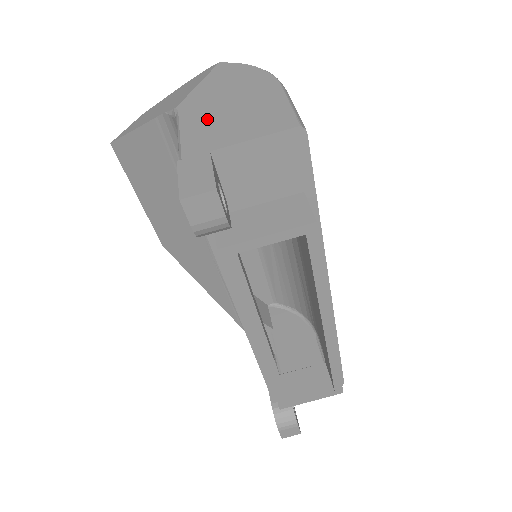
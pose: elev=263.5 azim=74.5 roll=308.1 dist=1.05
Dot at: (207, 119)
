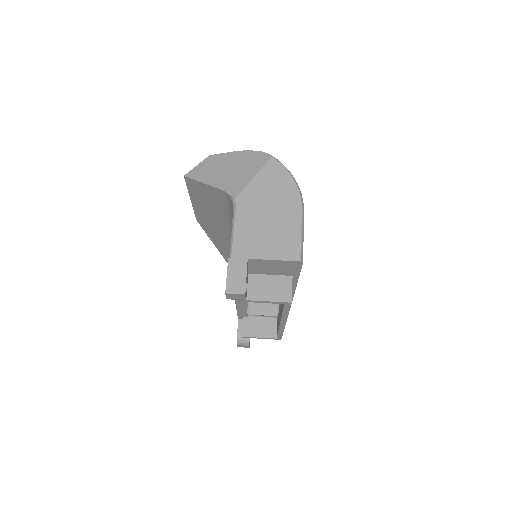
Dot at: (252, 224)
